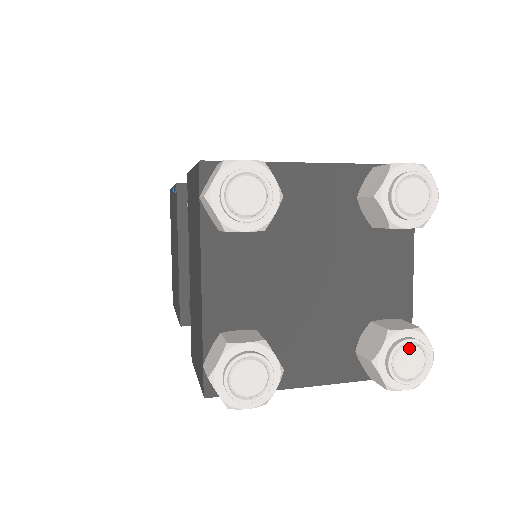
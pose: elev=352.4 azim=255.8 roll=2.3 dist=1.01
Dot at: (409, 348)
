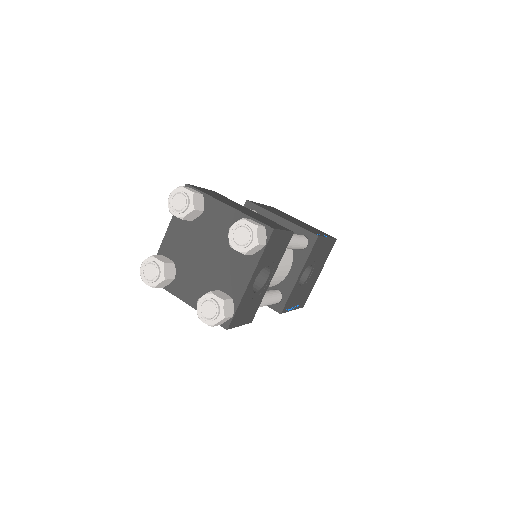
Dot at: (211, 303)
